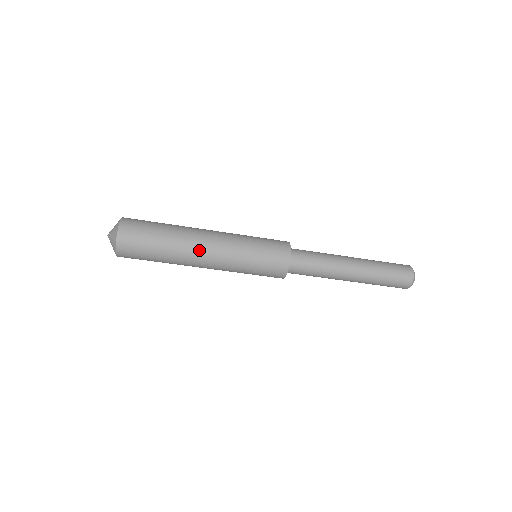
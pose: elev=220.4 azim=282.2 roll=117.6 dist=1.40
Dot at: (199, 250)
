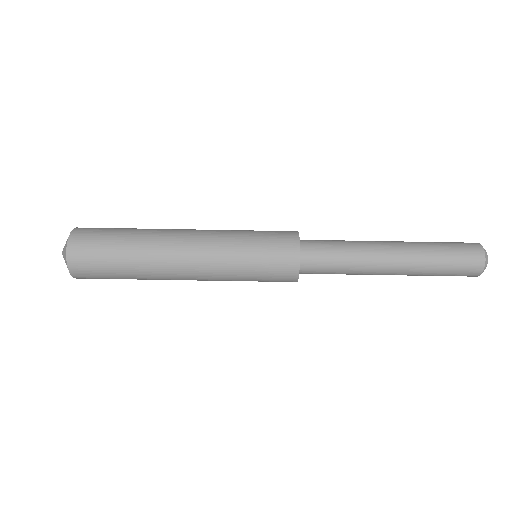
Dot at: (174, 264)
